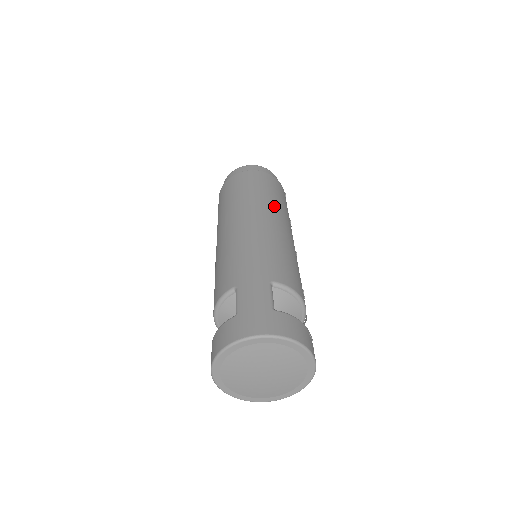
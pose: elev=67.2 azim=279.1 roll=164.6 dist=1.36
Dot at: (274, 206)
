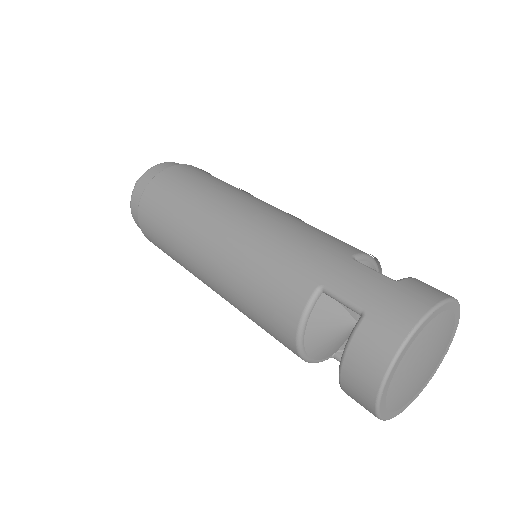
Dot at: (238, 190)
